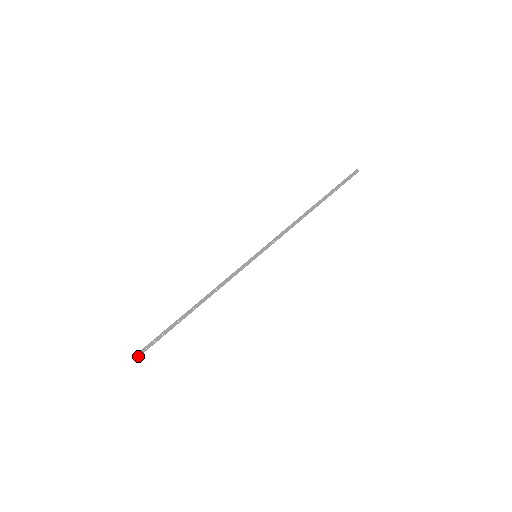
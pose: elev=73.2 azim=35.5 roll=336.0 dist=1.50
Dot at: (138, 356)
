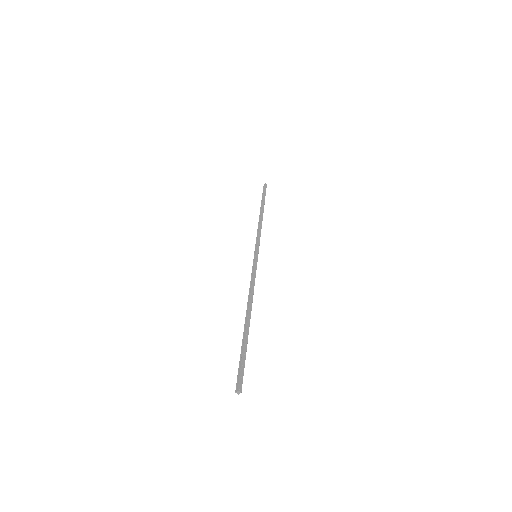
Dot at: (240, 390)
